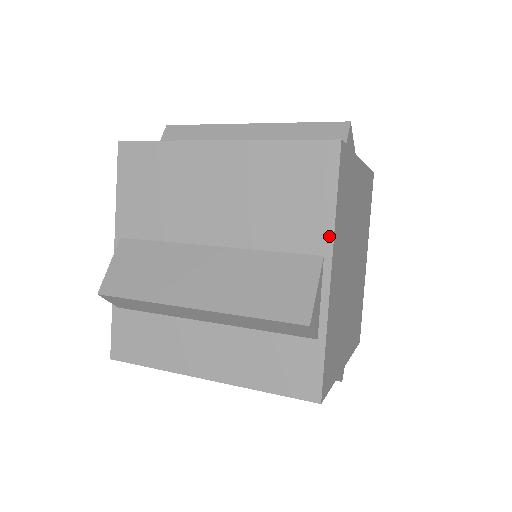
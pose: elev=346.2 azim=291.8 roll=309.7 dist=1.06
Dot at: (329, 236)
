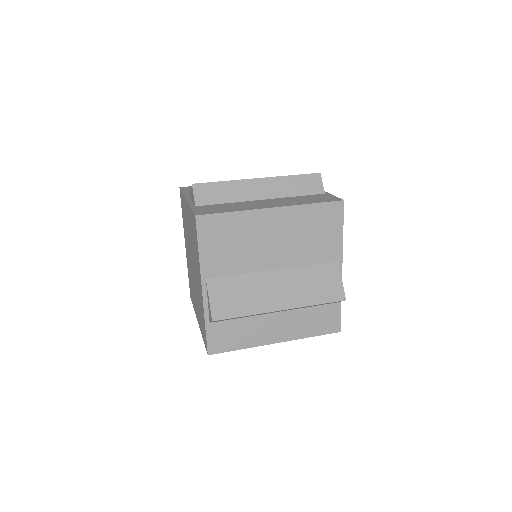
Dot at: (340, 251)
